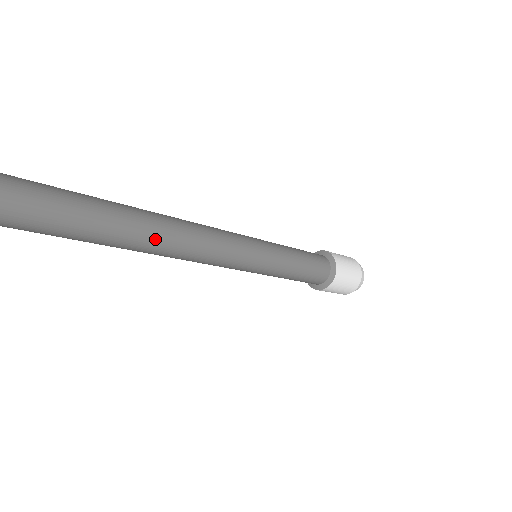
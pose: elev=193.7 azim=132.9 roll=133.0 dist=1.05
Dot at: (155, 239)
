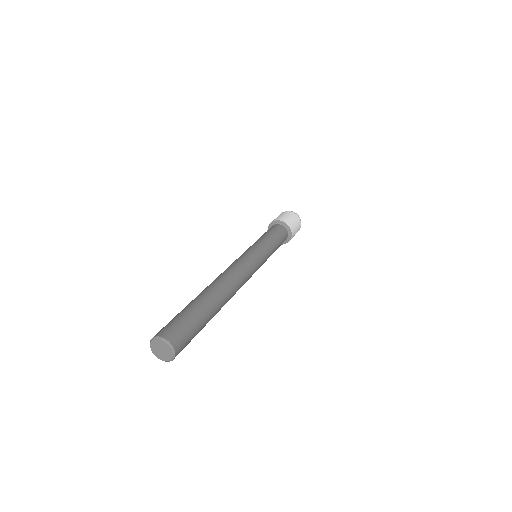
Dot at: occluded
